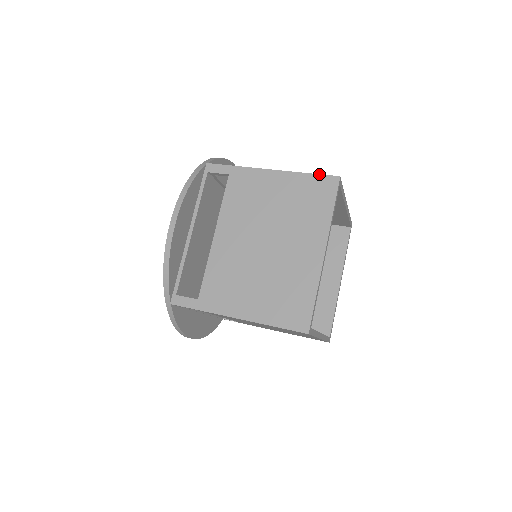
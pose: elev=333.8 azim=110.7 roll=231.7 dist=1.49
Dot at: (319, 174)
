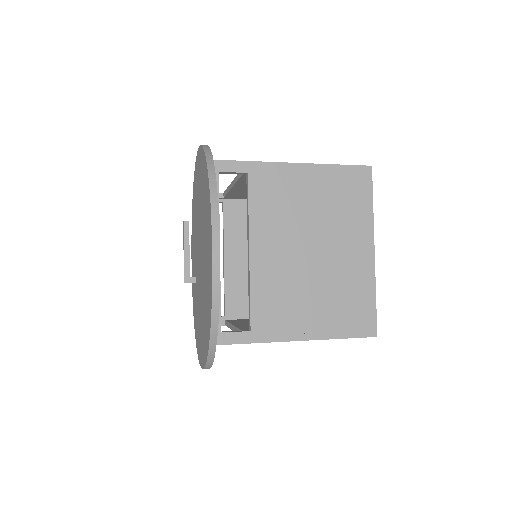
Dot at: occluded
